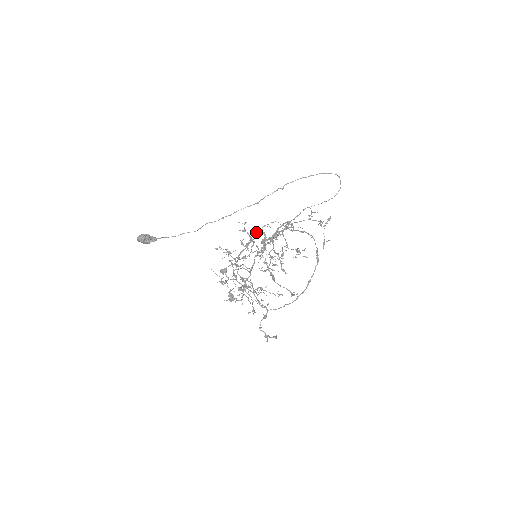
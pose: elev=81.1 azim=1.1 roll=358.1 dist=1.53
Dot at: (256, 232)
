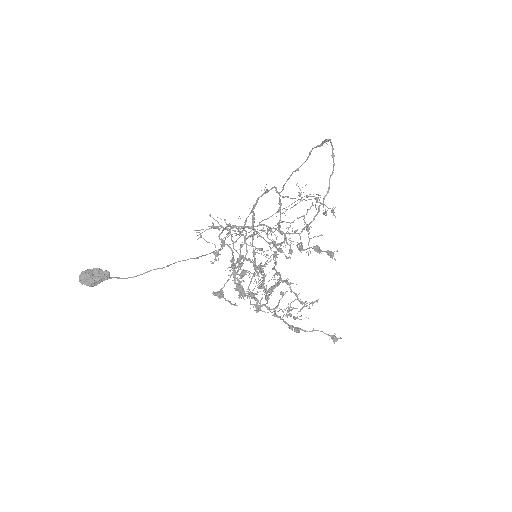
Dot at: (246, 259)
